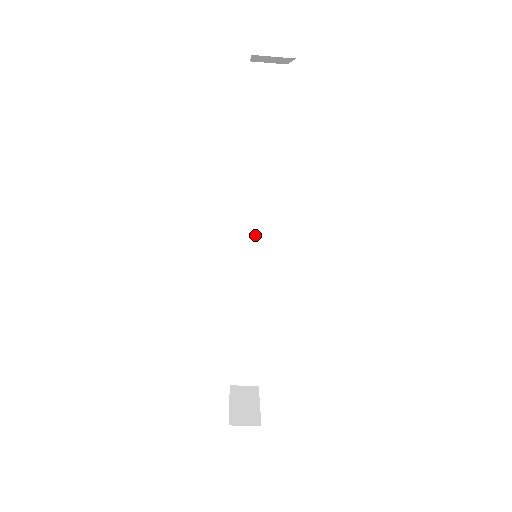
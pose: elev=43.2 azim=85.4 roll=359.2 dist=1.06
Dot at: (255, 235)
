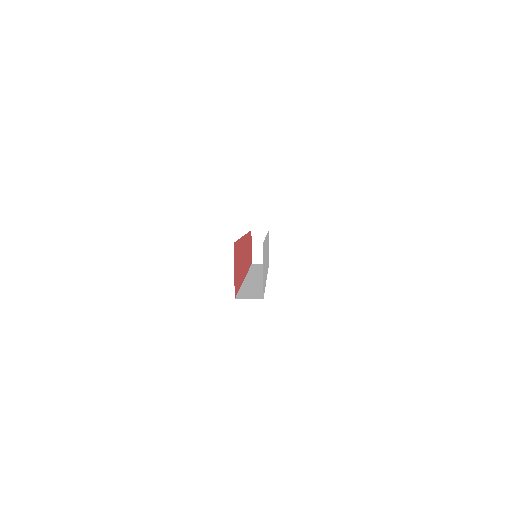
Dot at: occluded
